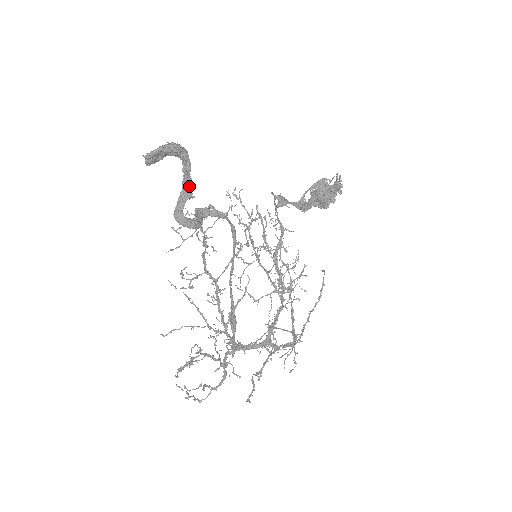
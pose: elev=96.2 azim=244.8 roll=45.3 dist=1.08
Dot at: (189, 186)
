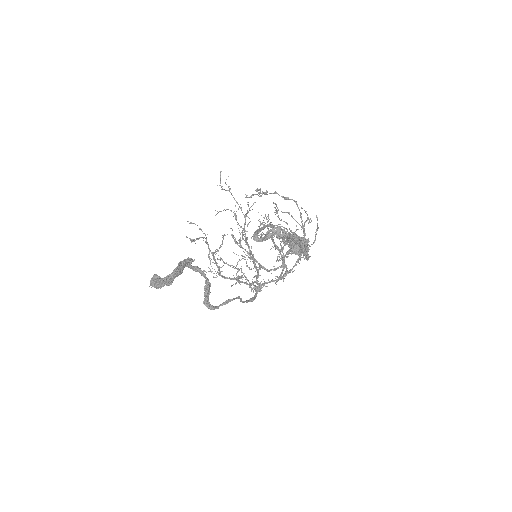
Dot at: (188, 263)
